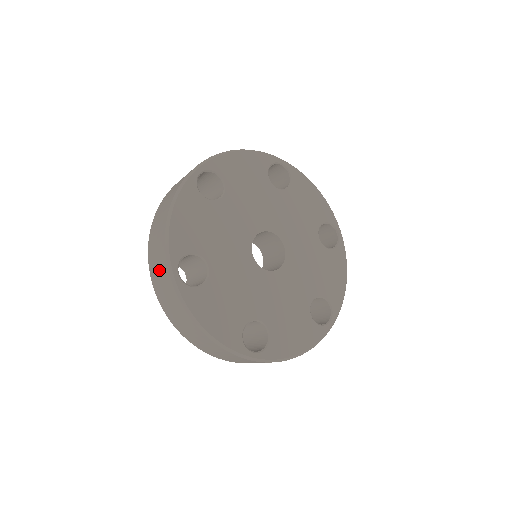
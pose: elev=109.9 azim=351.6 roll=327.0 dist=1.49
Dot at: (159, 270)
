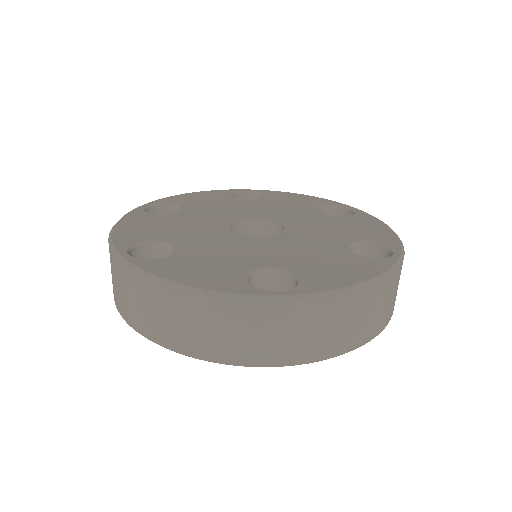
Dot at: occluded
